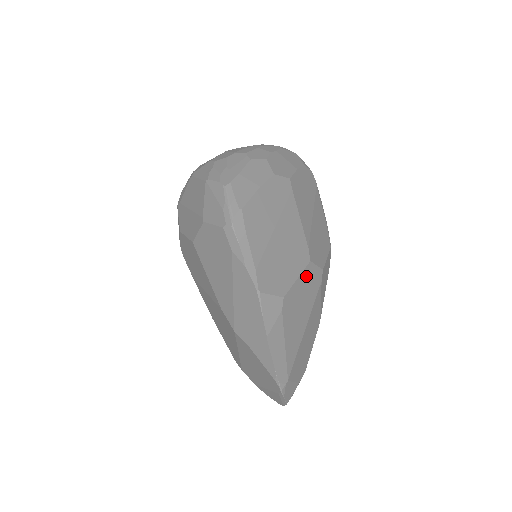
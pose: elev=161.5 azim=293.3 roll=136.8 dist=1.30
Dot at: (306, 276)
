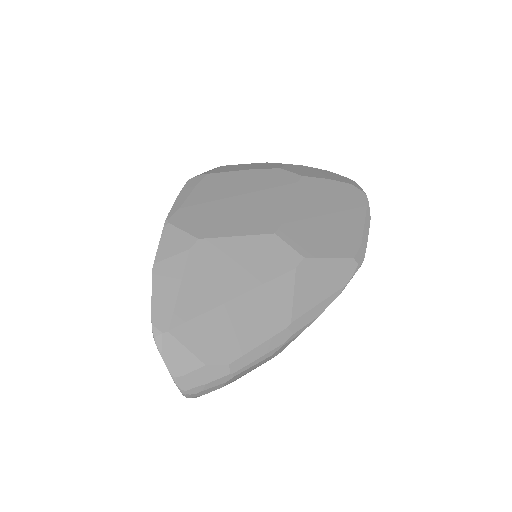
Dot at: (259, 244)
